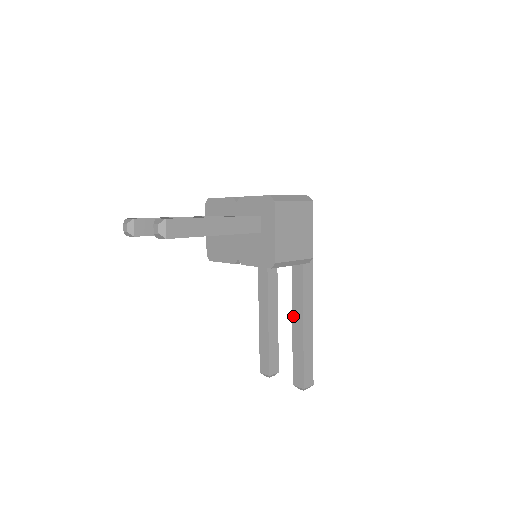
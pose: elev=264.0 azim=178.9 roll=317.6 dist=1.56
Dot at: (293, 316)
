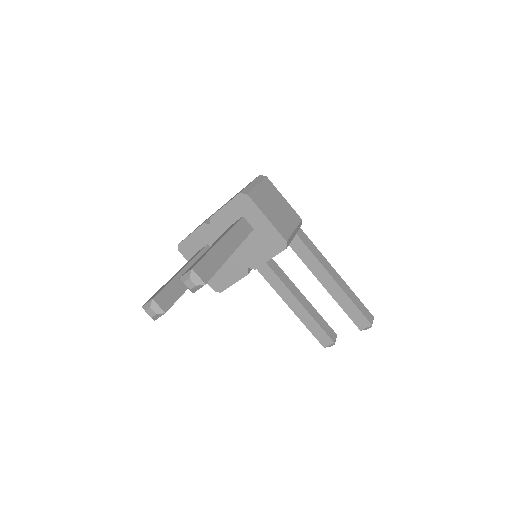
Dot at: (318, 279)
